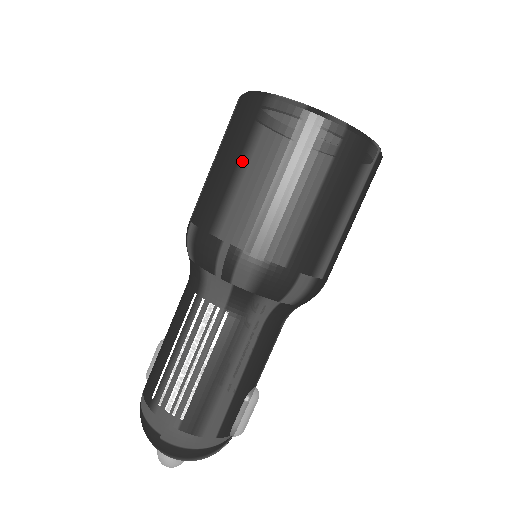
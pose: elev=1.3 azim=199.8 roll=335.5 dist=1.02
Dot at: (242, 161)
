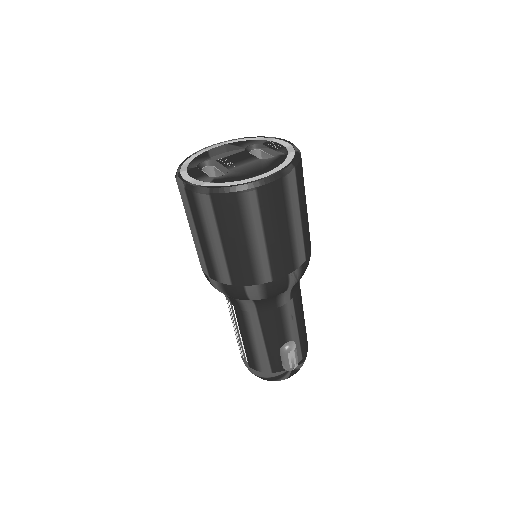
Dot at: occluded
